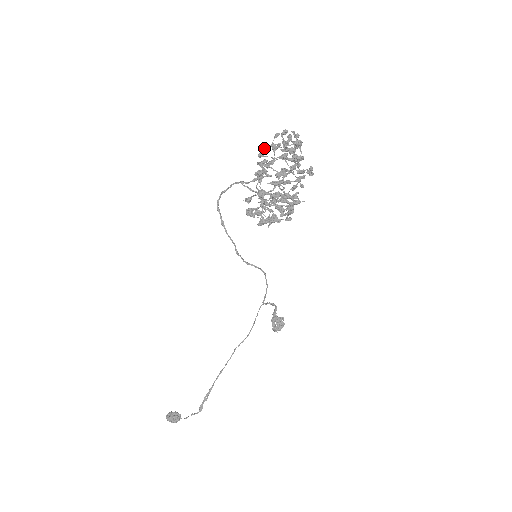
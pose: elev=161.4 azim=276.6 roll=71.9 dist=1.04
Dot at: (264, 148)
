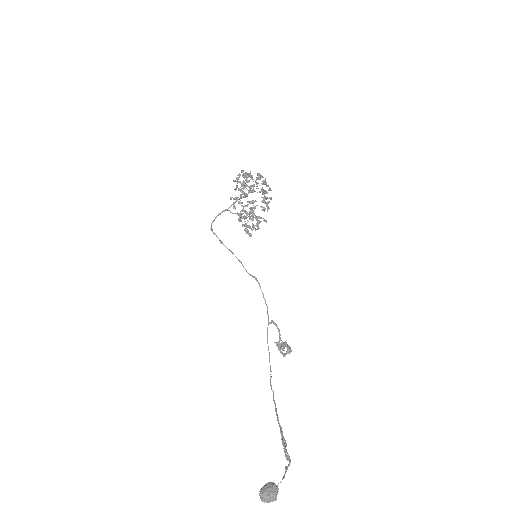
Dot at: (238, 174)
